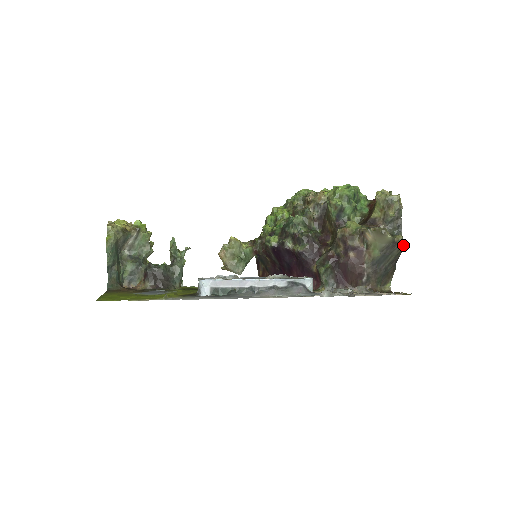
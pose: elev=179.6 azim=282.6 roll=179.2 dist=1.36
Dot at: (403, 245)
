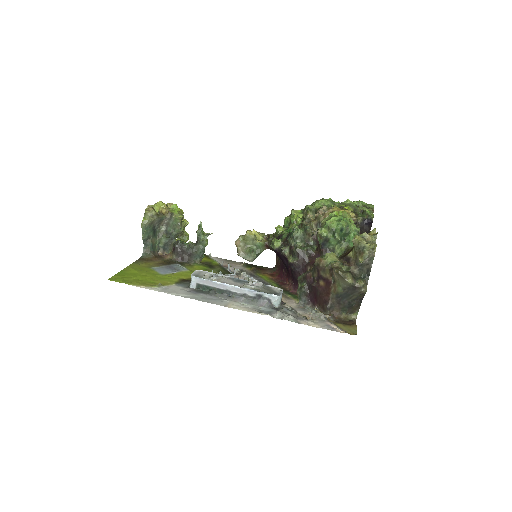
Dot at: (363, 290)
